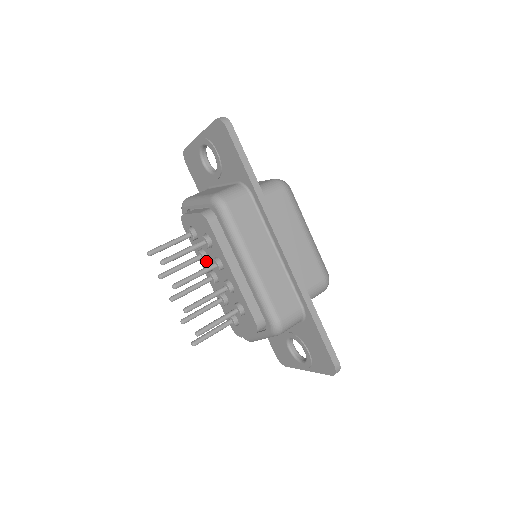
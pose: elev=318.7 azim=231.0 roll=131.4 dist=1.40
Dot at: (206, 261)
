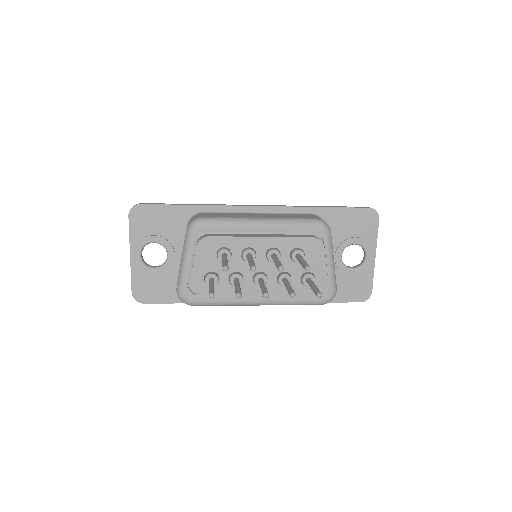
Dot at: (242, 281)
